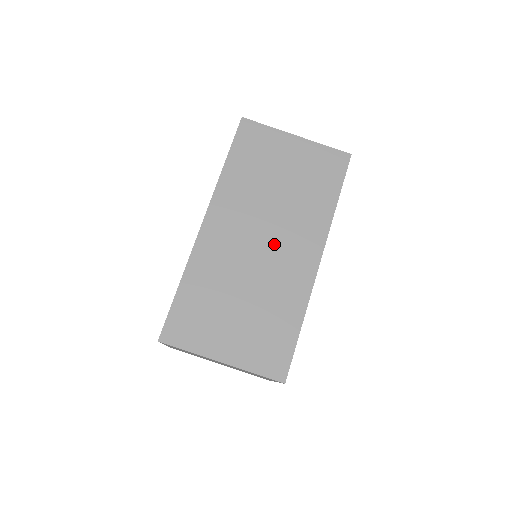
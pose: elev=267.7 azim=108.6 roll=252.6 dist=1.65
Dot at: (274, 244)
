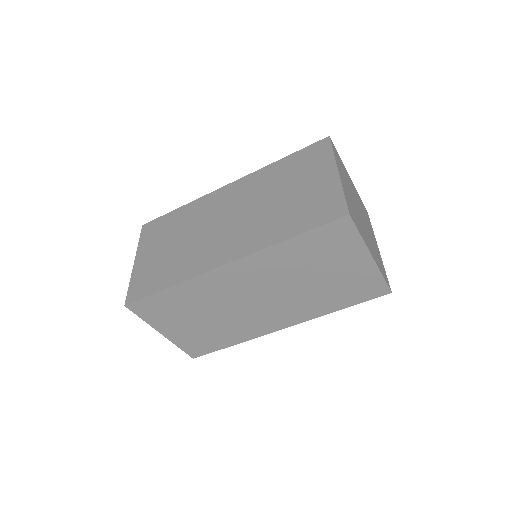
Dot at: (264, 306)
